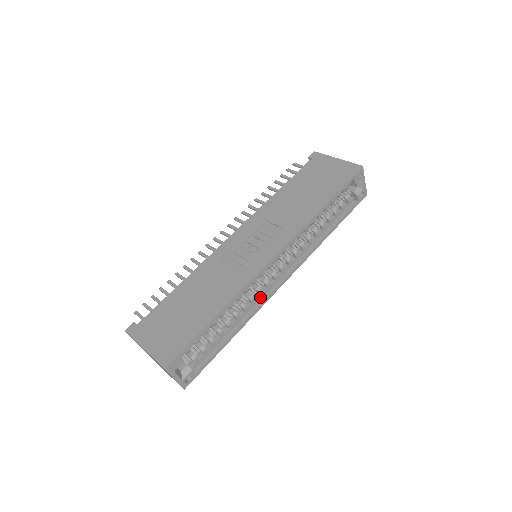
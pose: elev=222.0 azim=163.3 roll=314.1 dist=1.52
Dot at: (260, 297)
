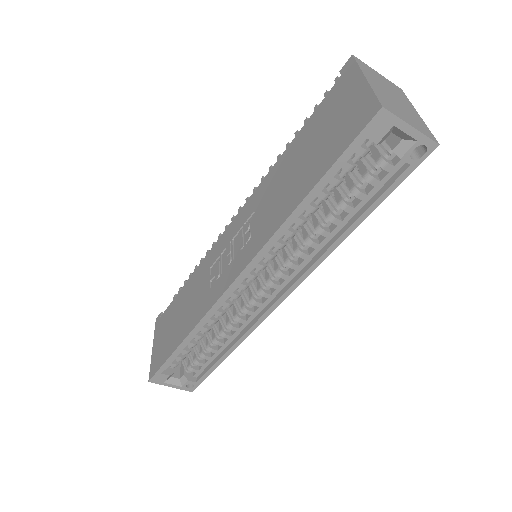
Dot at: (252, 316)
